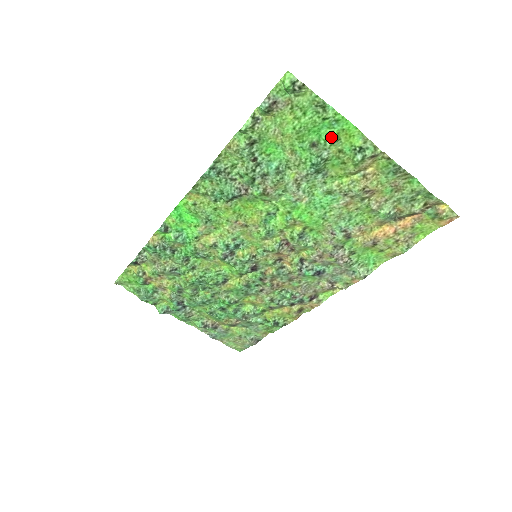
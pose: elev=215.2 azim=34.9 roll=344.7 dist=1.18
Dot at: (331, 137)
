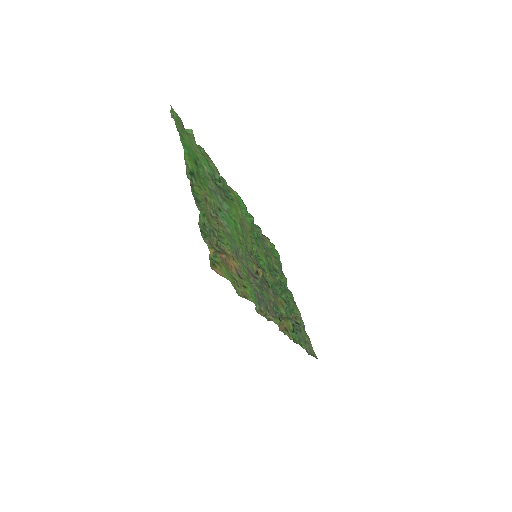
Dot at: (192, 159)
